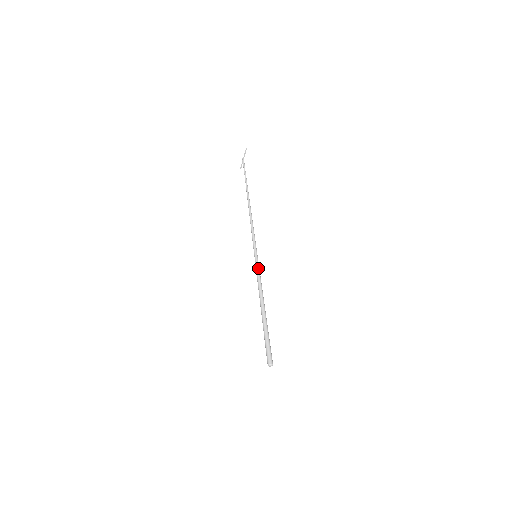
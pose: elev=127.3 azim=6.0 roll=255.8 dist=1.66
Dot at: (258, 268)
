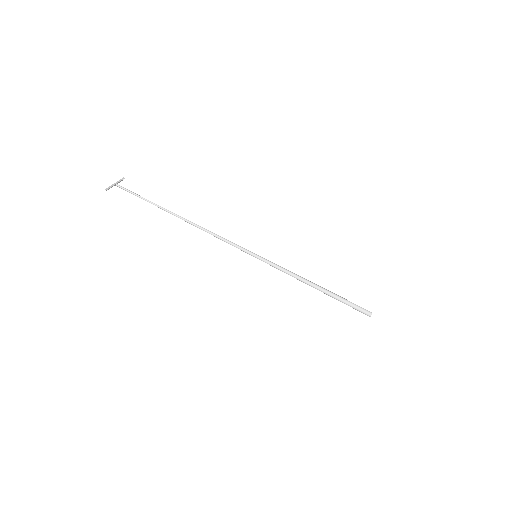
Dot at: (271, 265)
